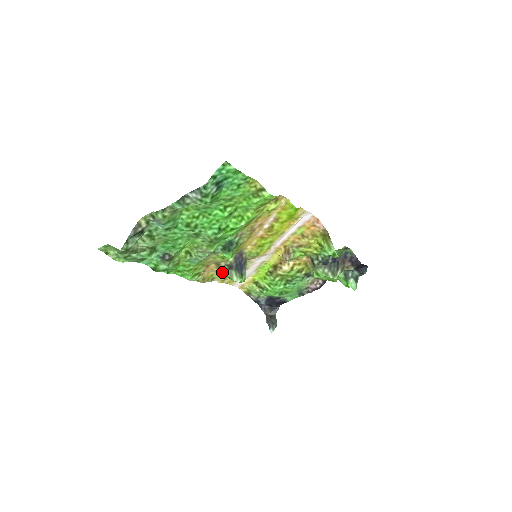
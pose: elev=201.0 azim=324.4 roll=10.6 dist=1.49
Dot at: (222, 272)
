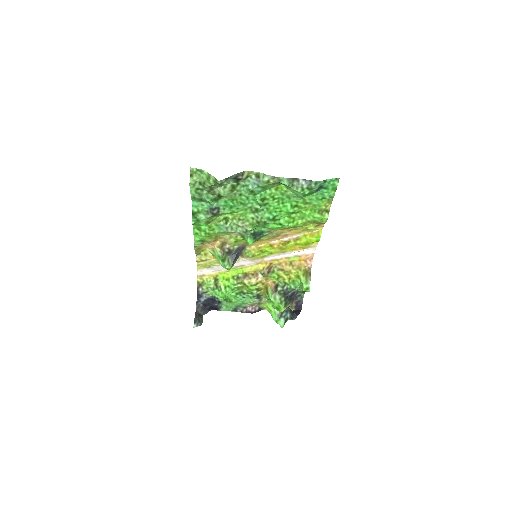
Dot at: (220, 252)
